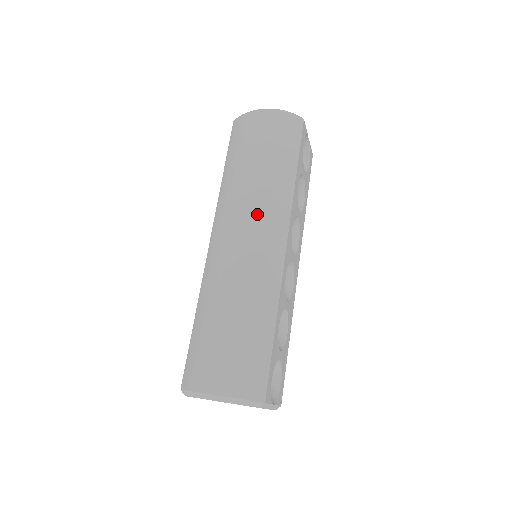
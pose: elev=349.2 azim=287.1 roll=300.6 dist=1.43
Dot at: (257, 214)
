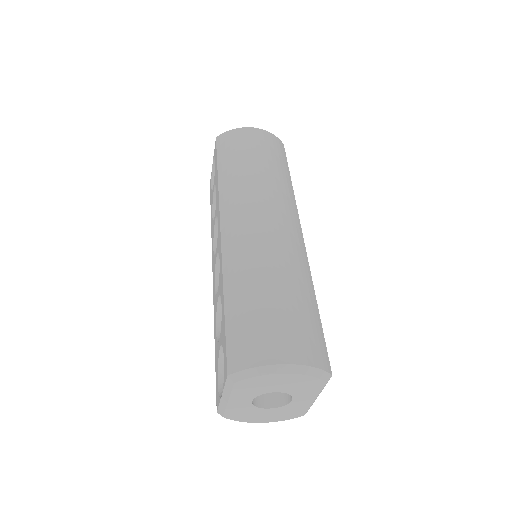
Dot at: (275, 202)
